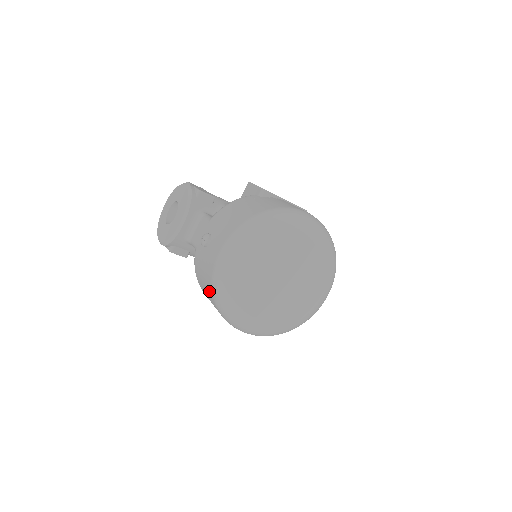
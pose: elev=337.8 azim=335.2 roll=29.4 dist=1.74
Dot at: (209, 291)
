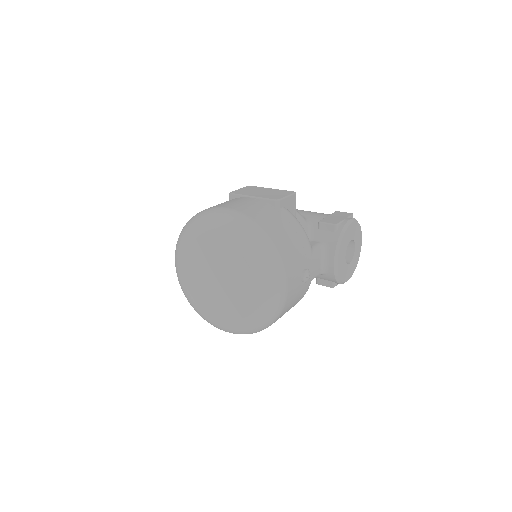
Dot at: occluded
